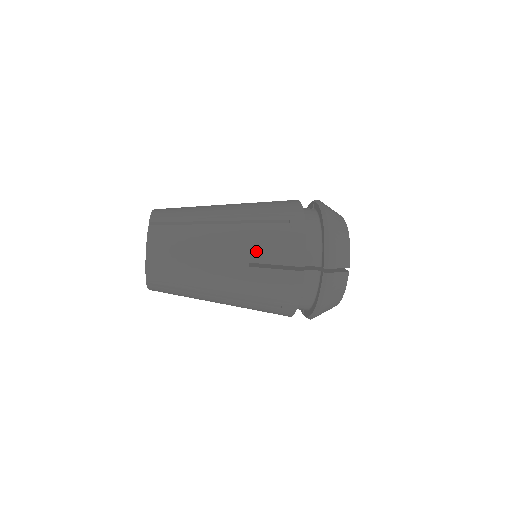
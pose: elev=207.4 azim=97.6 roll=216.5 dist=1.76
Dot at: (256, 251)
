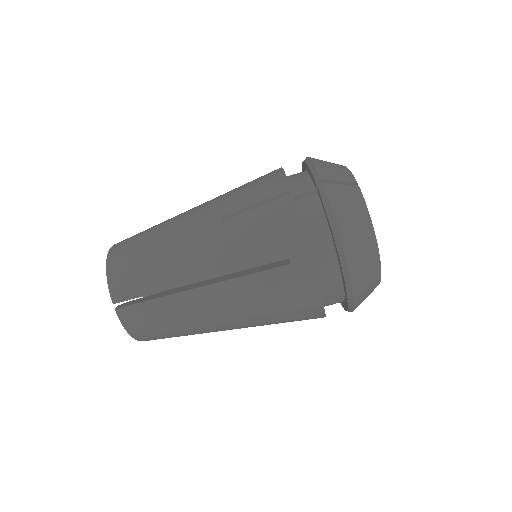
Dot at: (228, 204)
